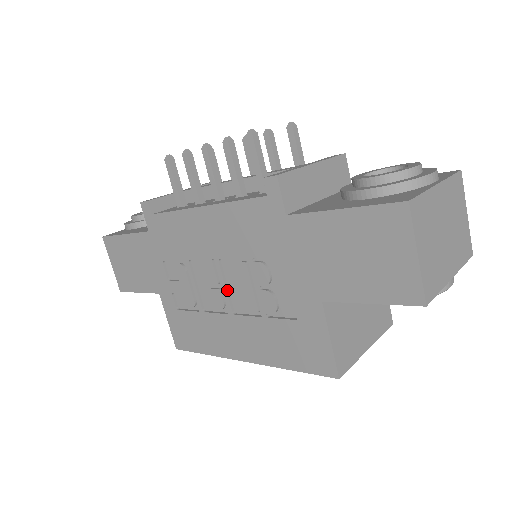
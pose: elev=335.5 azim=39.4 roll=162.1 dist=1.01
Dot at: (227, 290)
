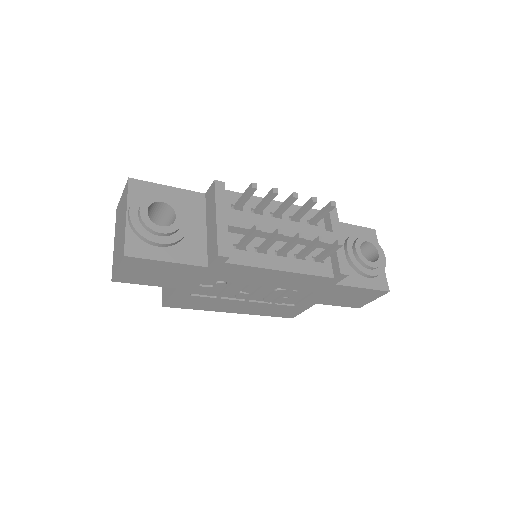
Dot at: (255, 294)
